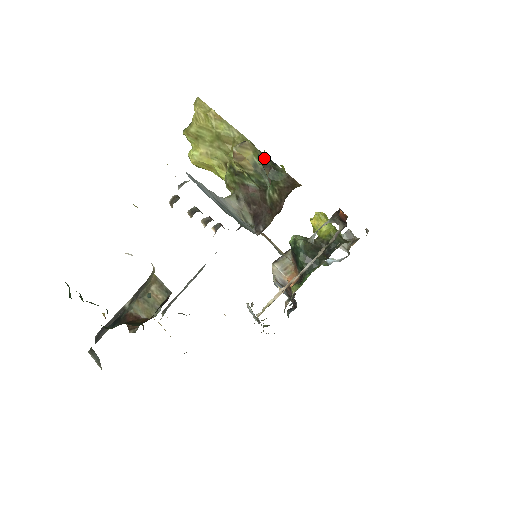
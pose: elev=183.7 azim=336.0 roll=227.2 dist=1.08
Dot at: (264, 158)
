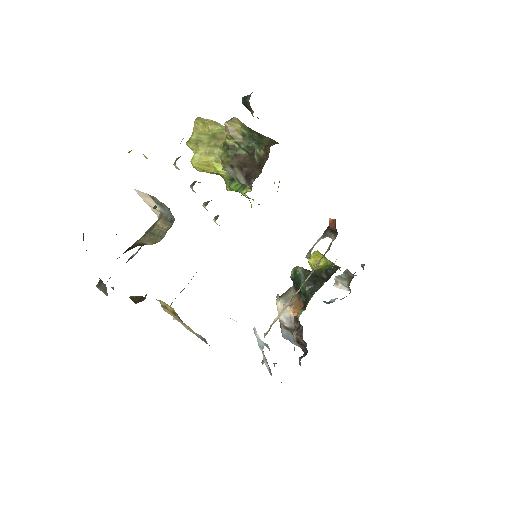
Dot at: (250, 130)
